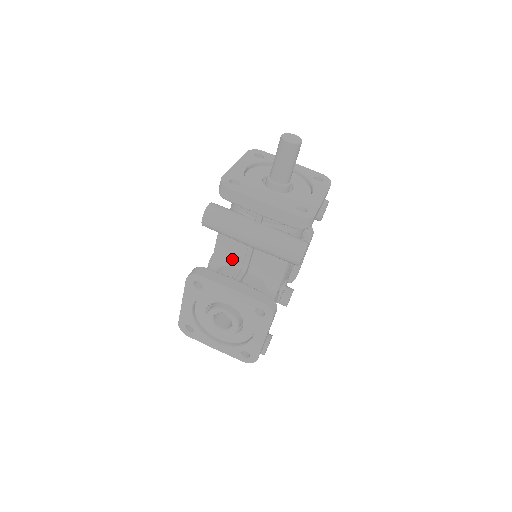
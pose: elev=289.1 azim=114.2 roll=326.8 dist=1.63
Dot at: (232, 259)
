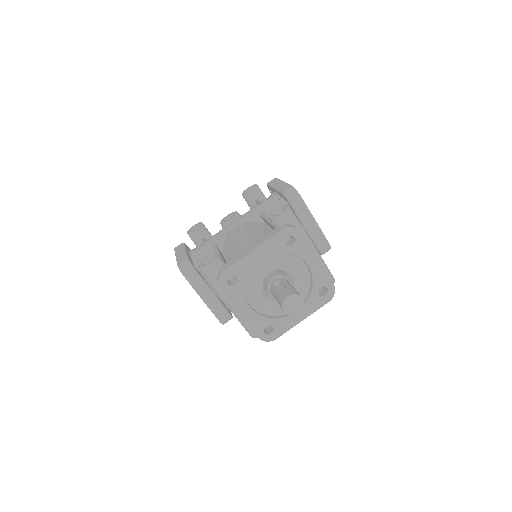
Dot at: occluded
